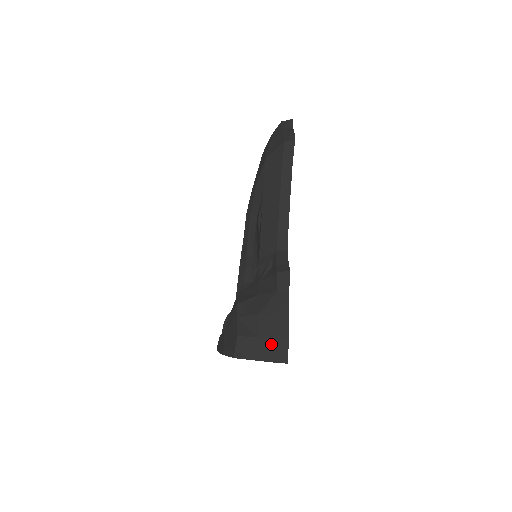
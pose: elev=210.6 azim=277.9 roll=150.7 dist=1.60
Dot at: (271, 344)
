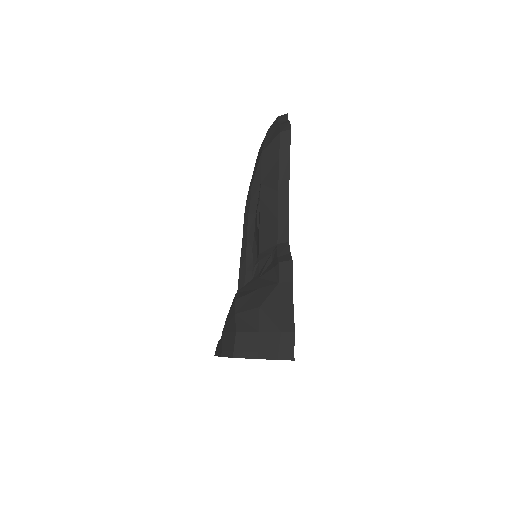
Dot at: (274, 339)
